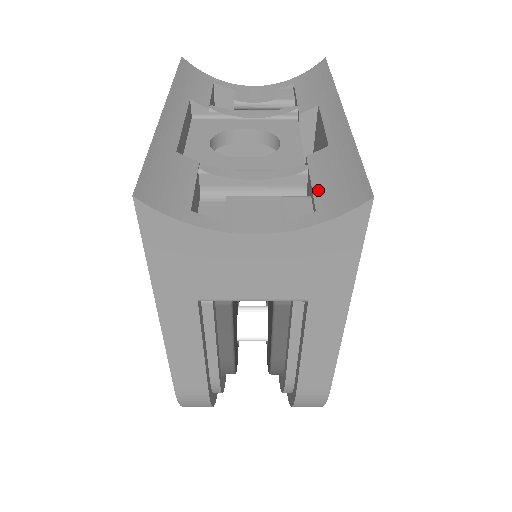
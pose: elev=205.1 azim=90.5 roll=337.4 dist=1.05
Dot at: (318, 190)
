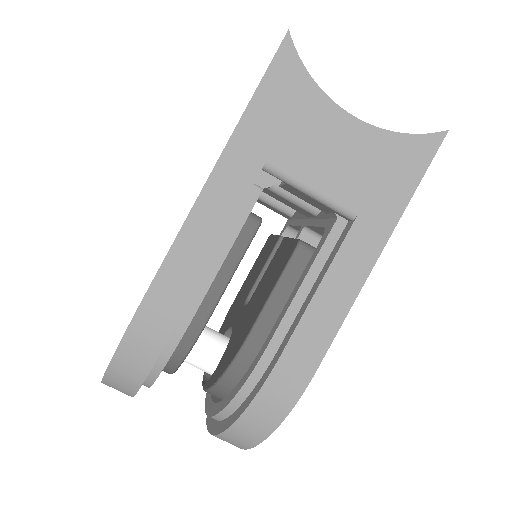
Dot at: occluded
